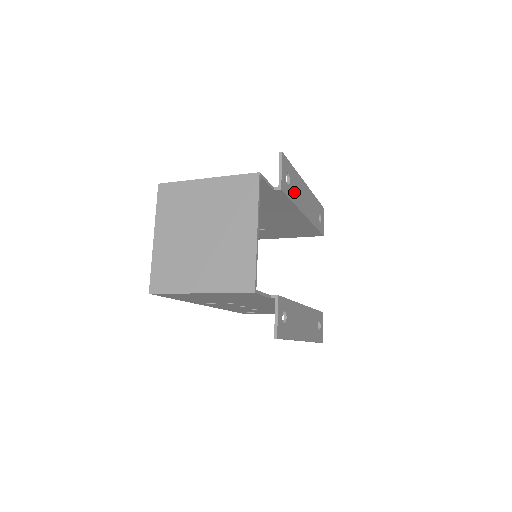
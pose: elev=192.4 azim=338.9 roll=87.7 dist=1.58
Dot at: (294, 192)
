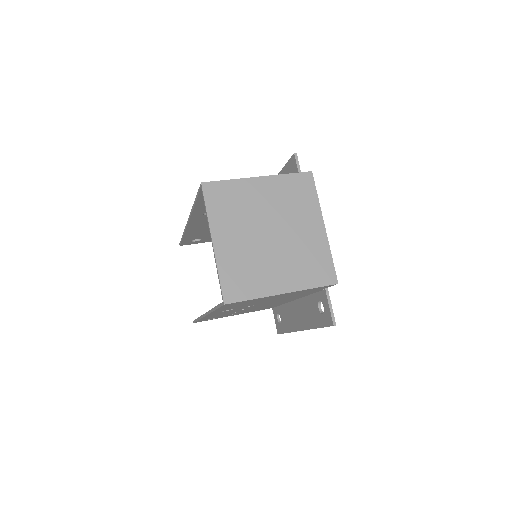
Dot at: occluded
